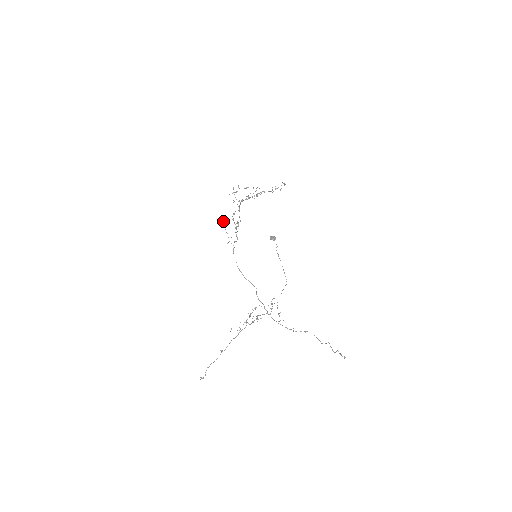
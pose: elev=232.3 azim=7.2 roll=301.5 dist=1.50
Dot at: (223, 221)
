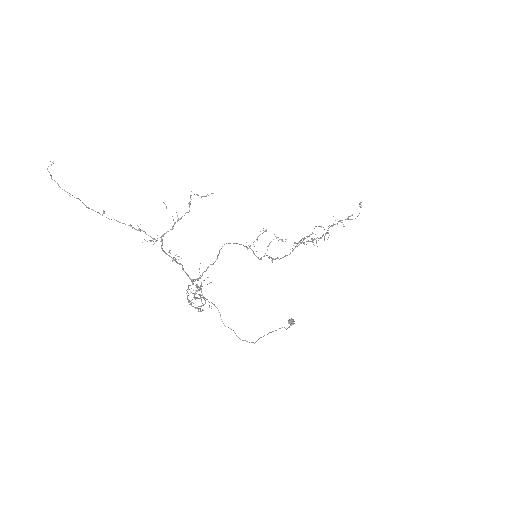
Dot at: occluded
